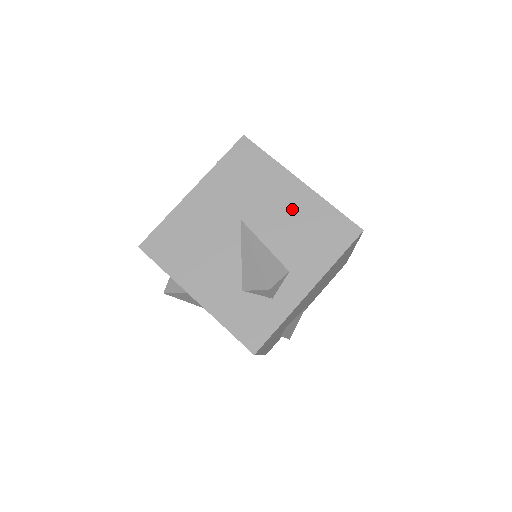
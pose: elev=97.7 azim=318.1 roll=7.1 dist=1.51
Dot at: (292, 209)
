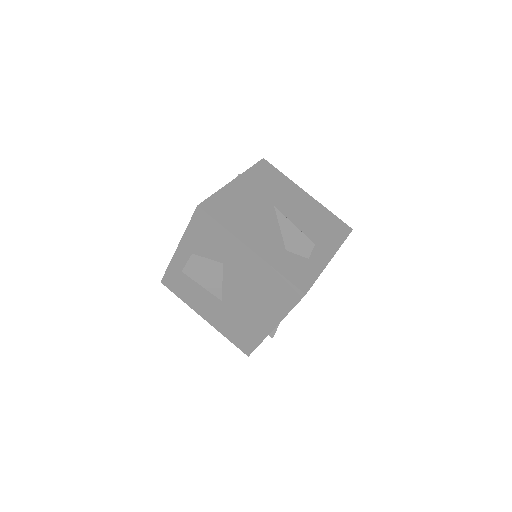
Dot at: (306, 208)
